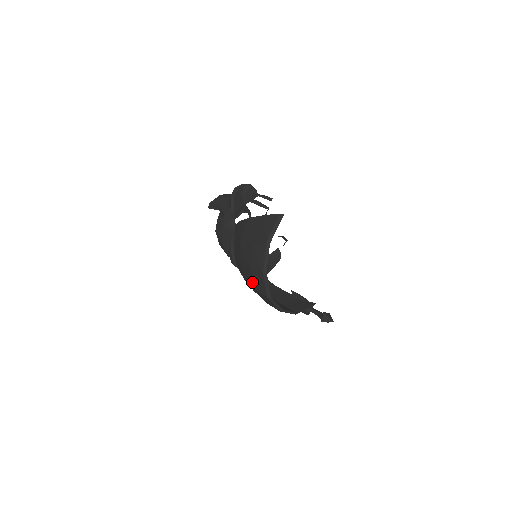
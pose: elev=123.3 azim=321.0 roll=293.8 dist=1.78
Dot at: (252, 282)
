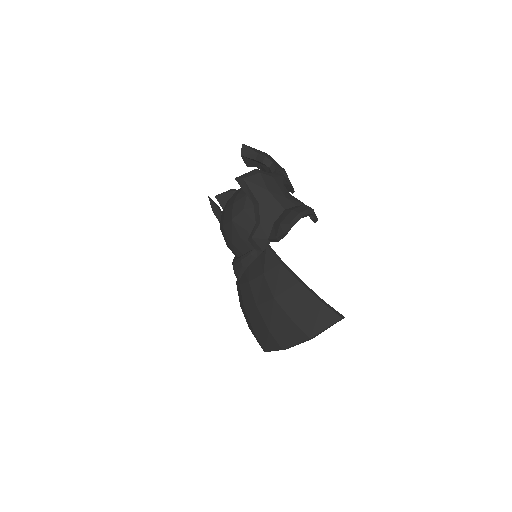
Dot at: (256, 328)
